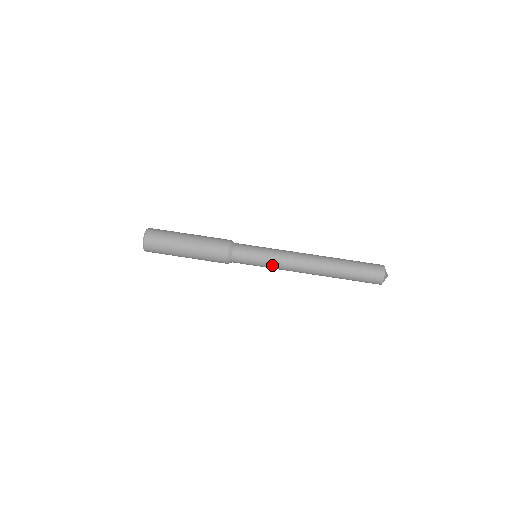
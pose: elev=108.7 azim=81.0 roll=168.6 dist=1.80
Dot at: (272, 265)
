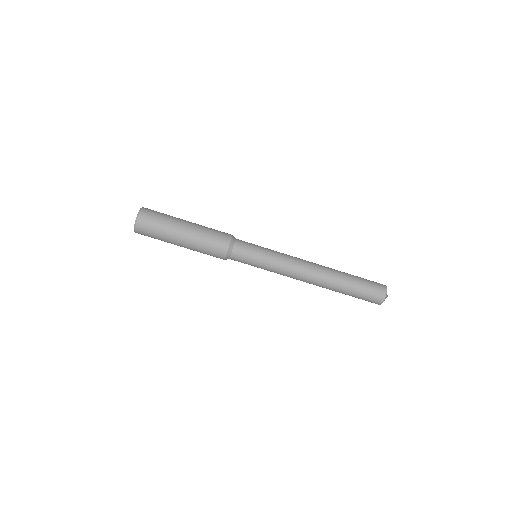
Dot at: (271, 271)
